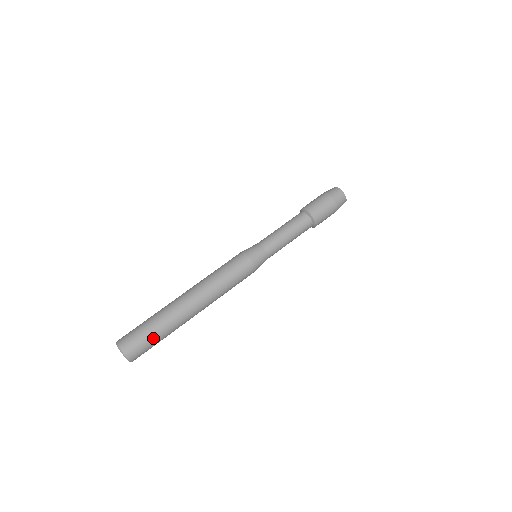
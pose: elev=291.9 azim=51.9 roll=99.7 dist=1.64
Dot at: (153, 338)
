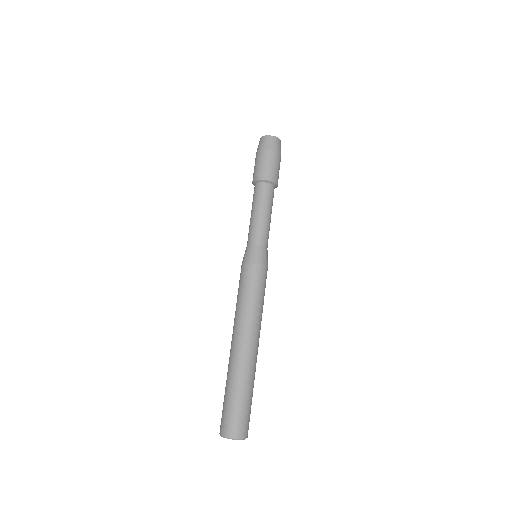
Dot at: (241, 403)
